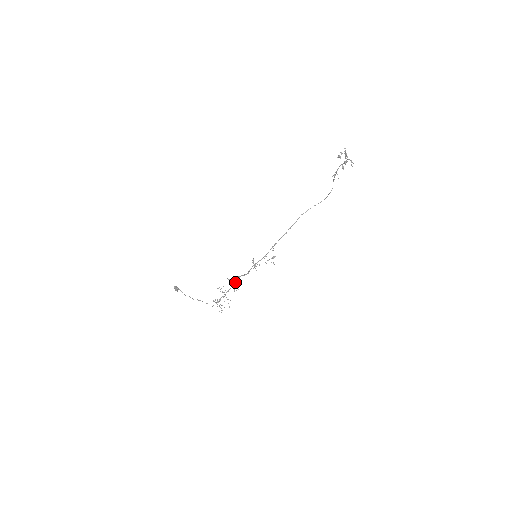
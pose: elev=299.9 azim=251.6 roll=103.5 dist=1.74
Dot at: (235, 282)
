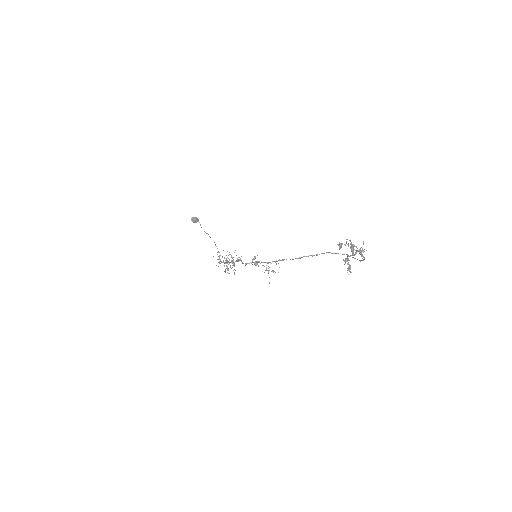
Dot at: occluded
